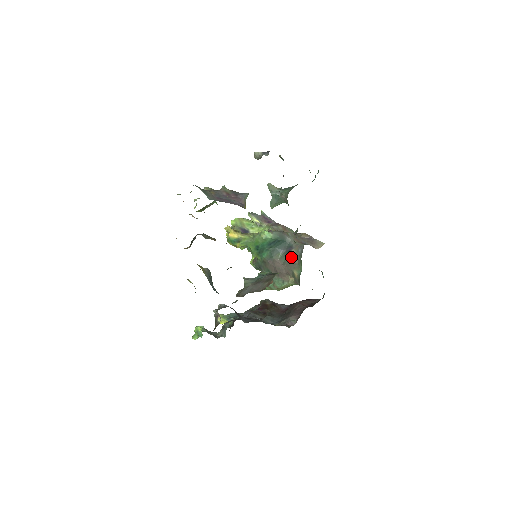
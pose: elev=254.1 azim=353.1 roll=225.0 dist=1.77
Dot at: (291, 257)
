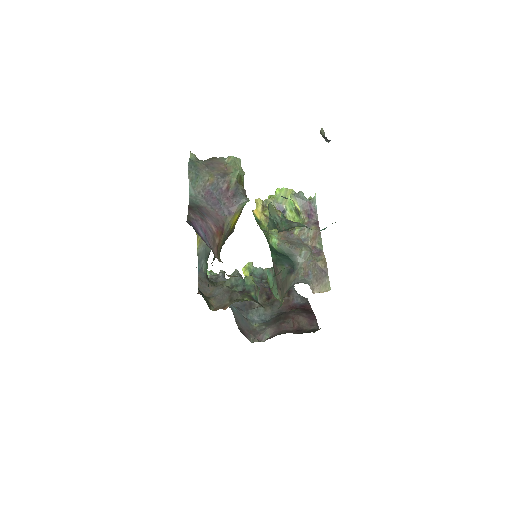
Dot at: (287, 281)
